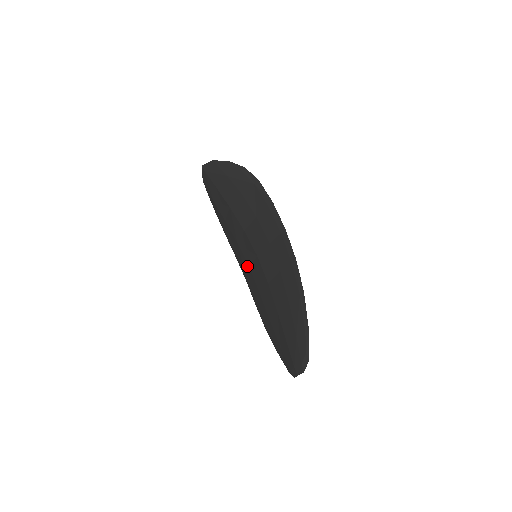
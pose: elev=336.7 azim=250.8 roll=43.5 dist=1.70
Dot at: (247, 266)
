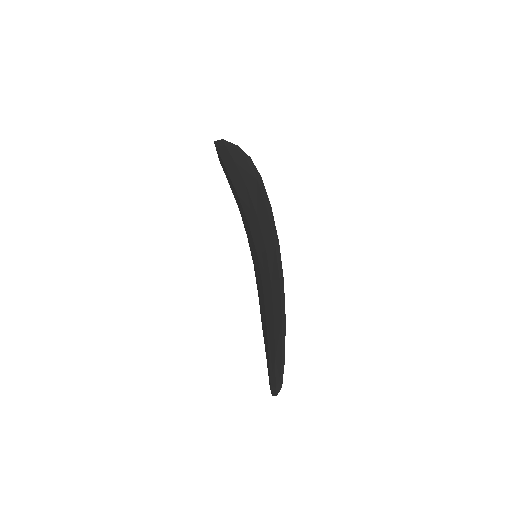
Dot at: (253, 258)
